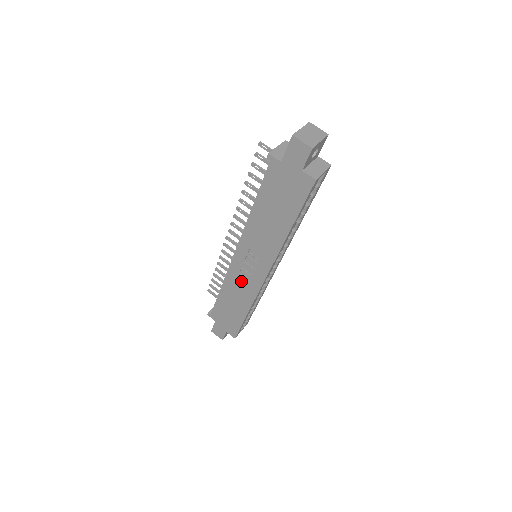
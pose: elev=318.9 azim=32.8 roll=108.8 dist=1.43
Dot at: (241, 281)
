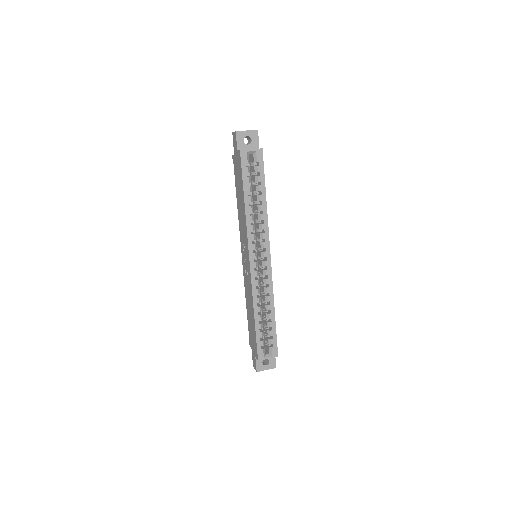
Dot at: (247, 280)
